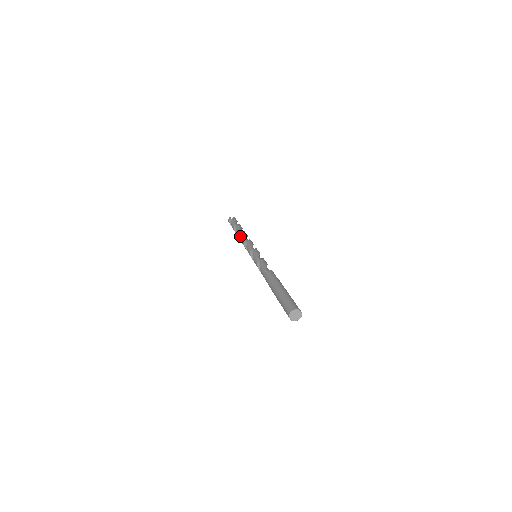
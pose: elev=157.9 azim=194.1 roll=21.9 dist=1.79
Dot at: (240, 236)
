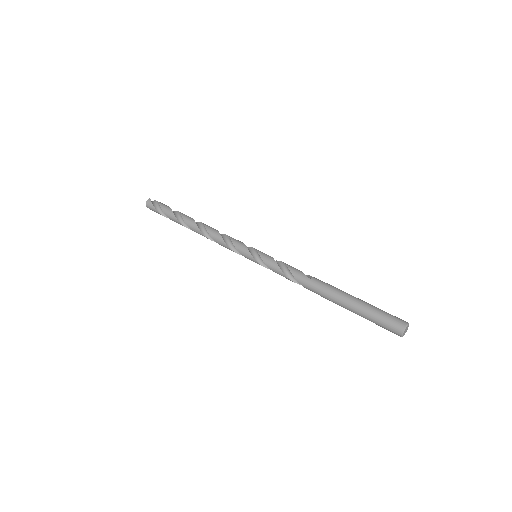
Dot at: (199, 226)
